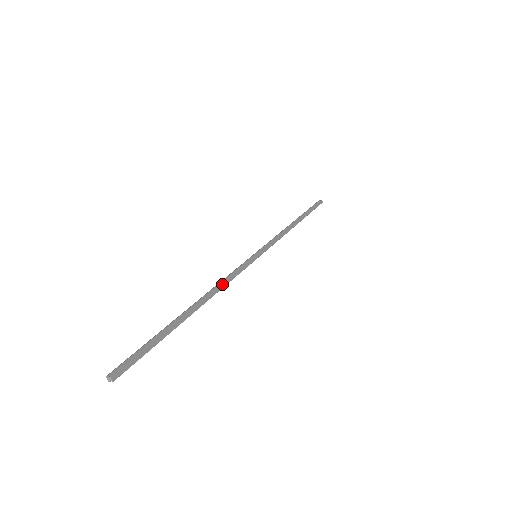
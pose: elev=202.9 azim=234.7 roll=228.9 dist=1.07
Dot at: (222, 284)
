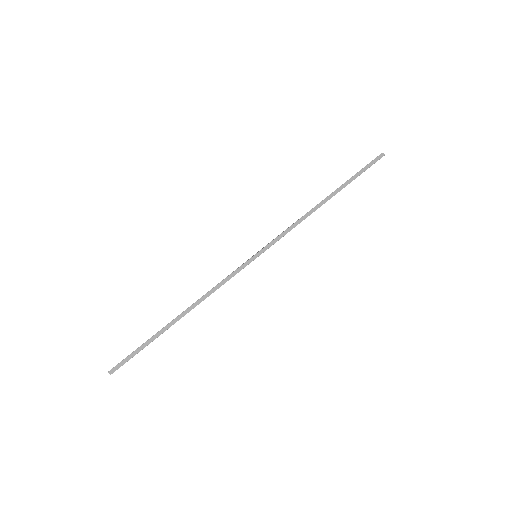
Dot at: (208, 293)
